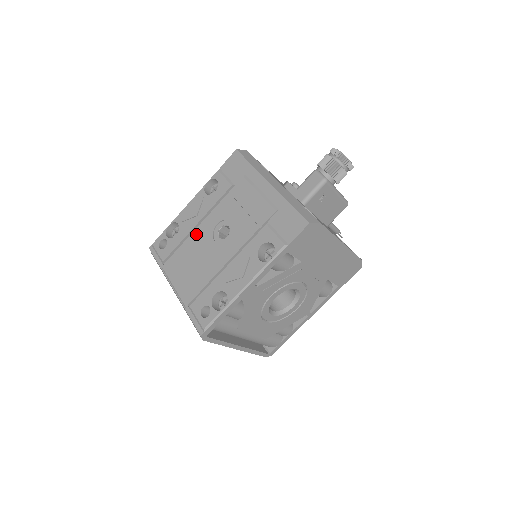
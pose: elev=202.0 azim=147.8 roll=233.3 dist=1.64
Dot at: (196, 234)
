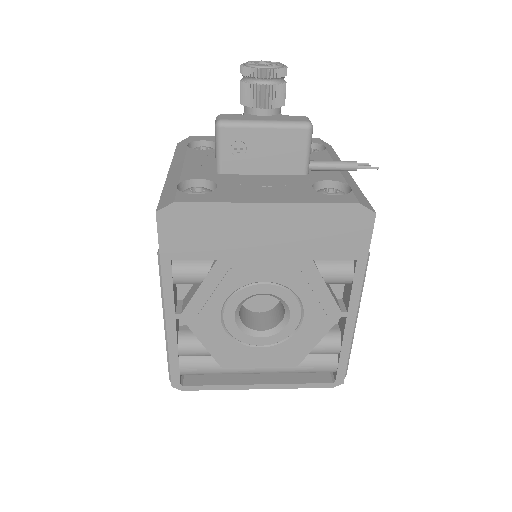
Dot at: occluded
